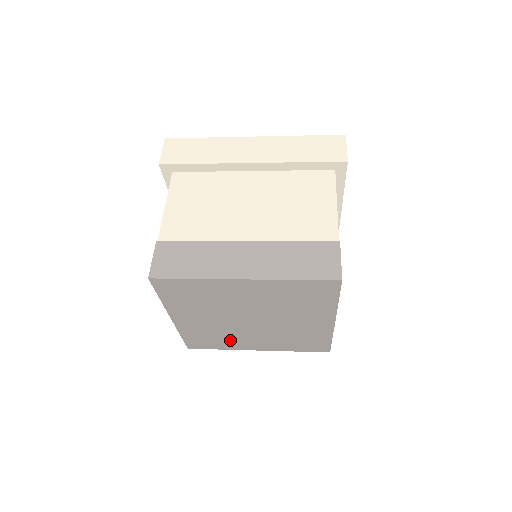
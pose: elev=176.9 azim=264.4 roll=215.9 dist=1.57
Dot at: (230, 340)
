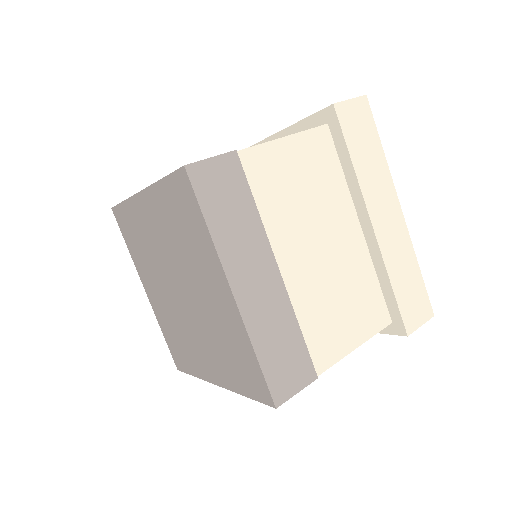
Dot at: (190, 349)
